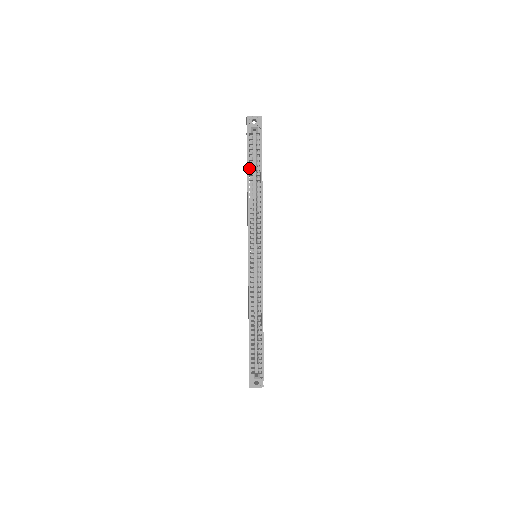
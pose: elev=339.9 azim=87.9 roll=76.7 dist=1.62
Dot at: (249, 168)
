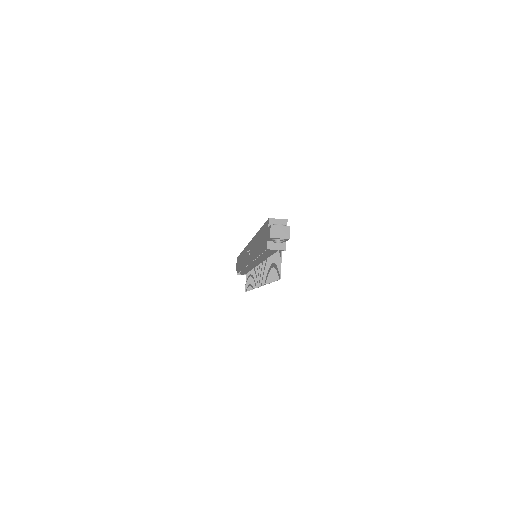
Dot at: occluded
